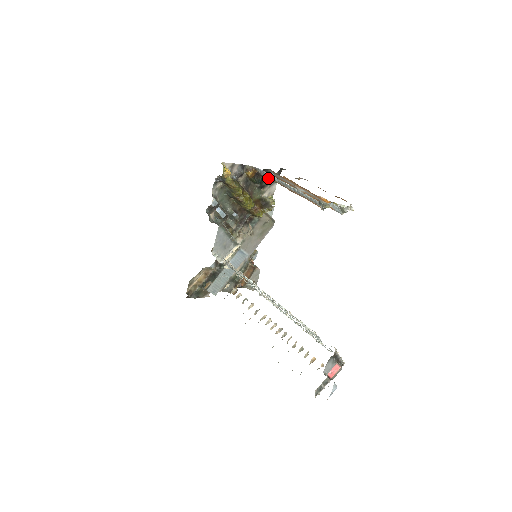
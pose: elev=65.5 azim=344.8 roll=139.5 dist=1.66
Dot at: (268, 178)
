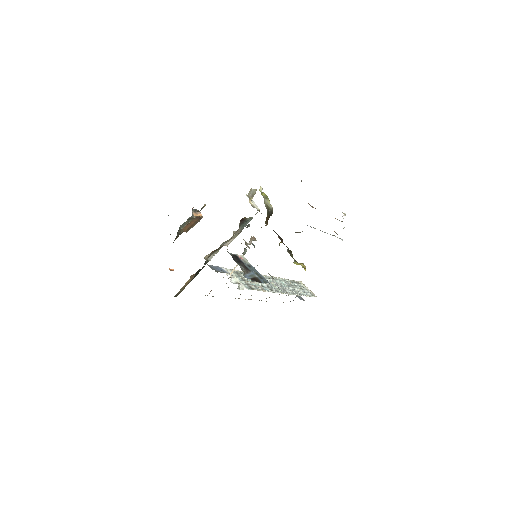
Dot at: occluded
